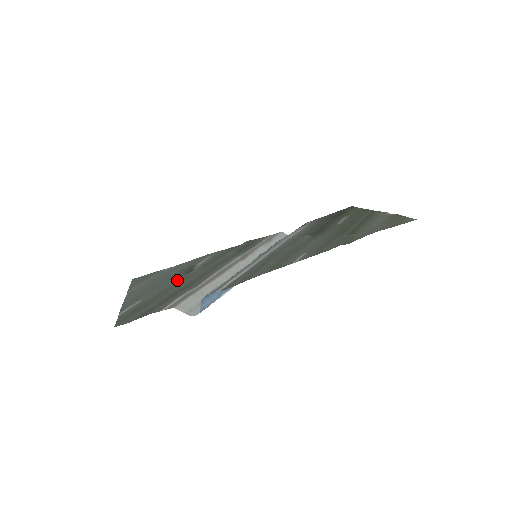
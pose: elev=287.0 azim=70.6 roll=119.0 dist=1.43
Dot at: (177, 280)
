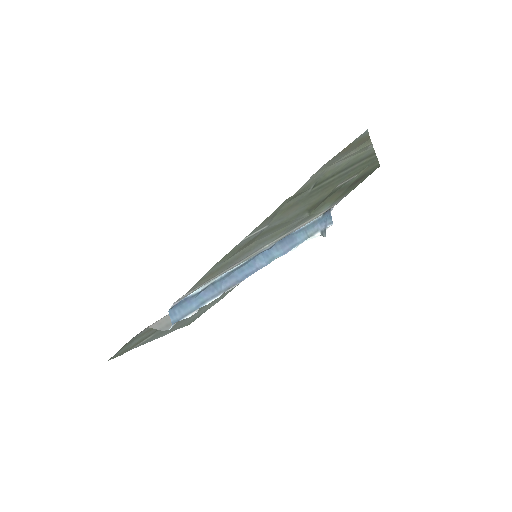
Dot at: occluded
